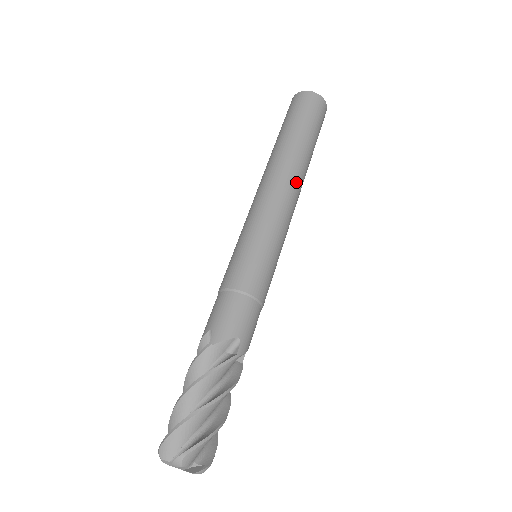
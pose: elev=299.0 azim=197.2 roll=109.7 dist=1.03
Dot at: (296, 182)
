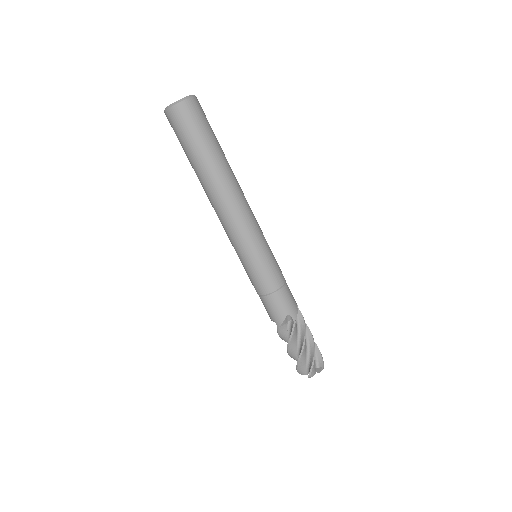
Dot at: occluded
